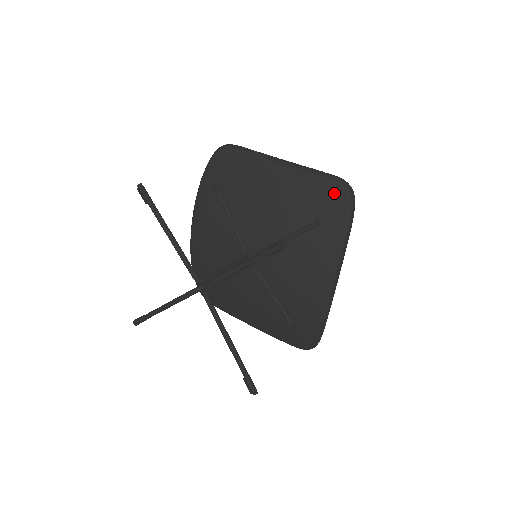
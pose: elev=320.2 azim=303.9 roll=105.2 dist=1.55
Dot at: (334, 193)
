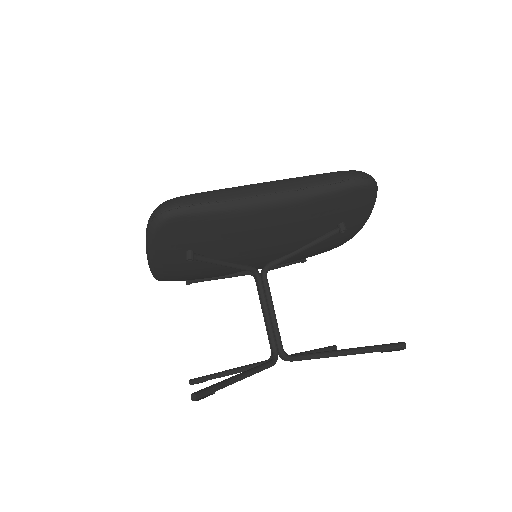
Dot at: (358, 198)
